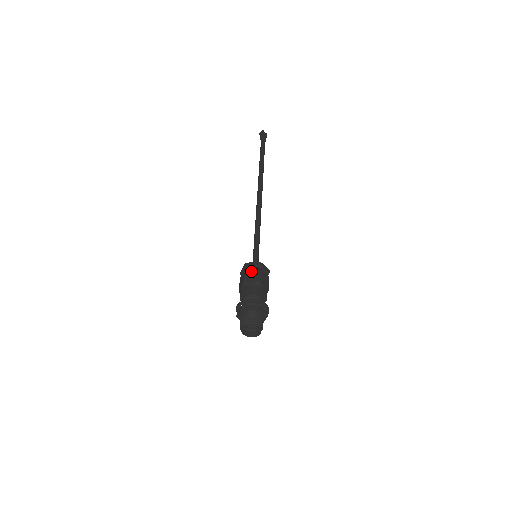
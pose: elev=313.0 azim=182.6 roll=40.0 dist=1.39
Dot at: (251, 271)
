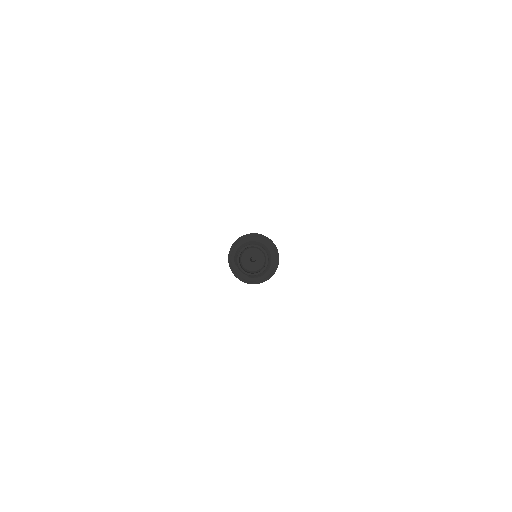
Dot at: occluded
